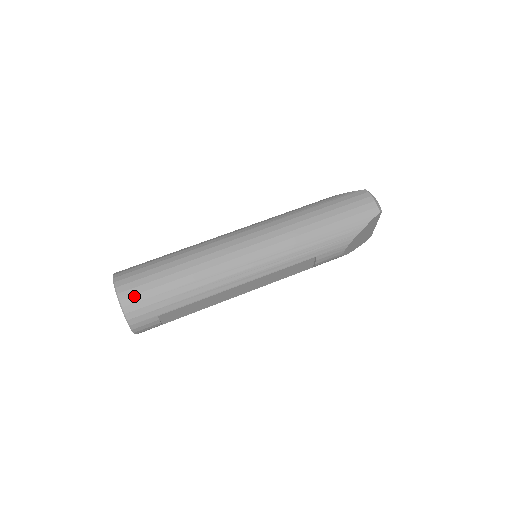
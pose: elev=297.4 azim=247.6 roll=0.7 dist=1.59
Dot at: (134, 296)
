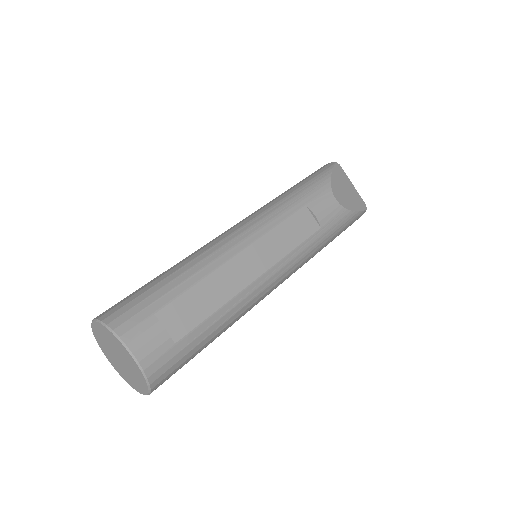
Dot at: (115, 308)
